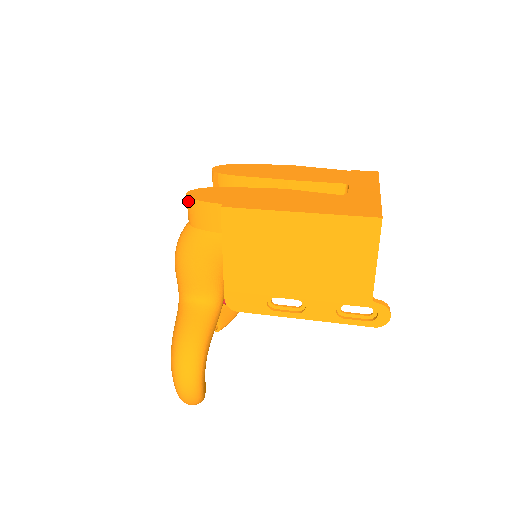
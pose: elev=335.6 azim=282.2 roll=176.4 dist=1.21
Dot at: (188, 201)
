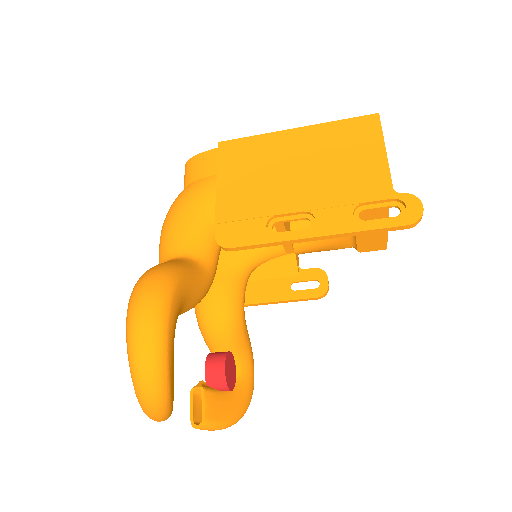
Dot at: (186, 166)
